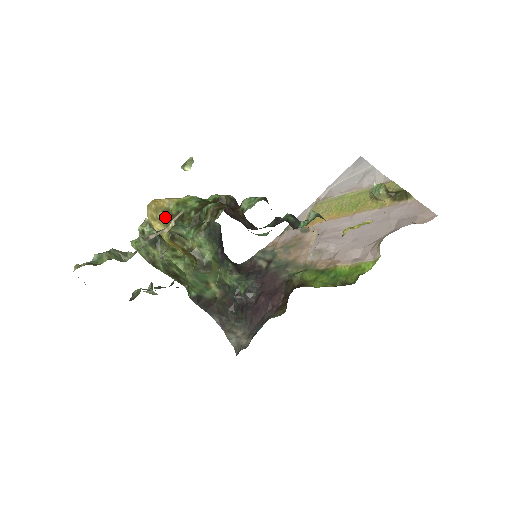
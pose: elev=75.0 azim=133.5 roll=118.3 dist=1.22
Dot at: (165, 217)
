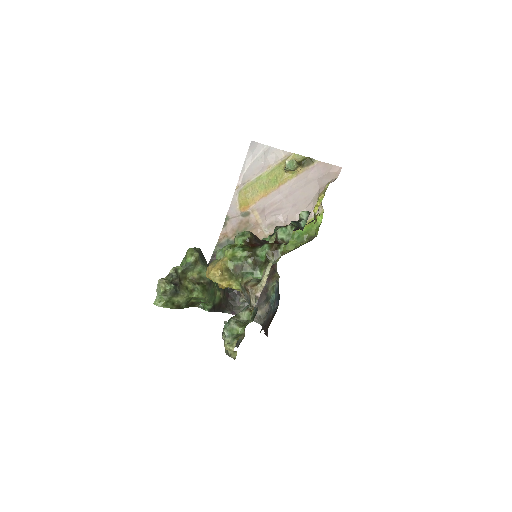
Dot at: (229, 274)
